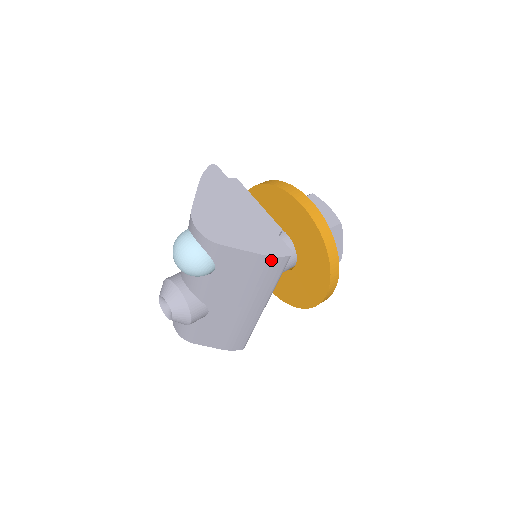
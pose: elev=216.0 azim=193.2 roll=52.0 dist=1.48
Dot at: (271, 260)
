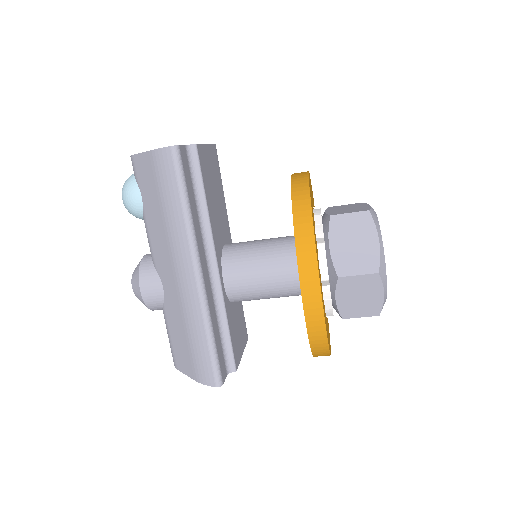
Dot at: (158, 157)
